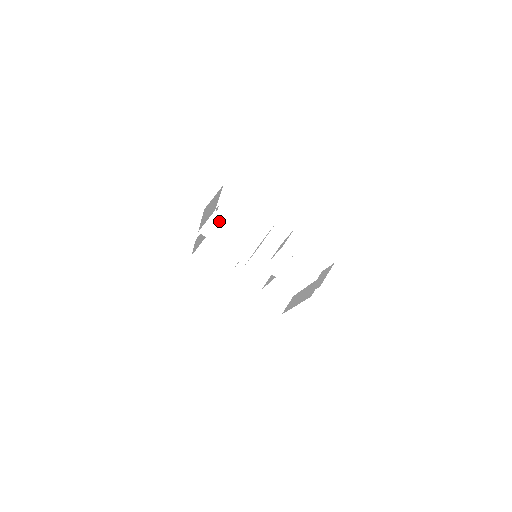
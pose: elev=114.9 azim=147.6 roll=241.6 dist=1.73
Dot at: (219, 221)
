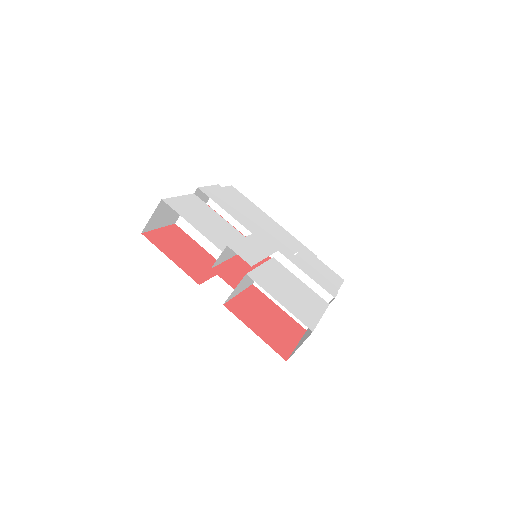
Dot at: (246, 278)
